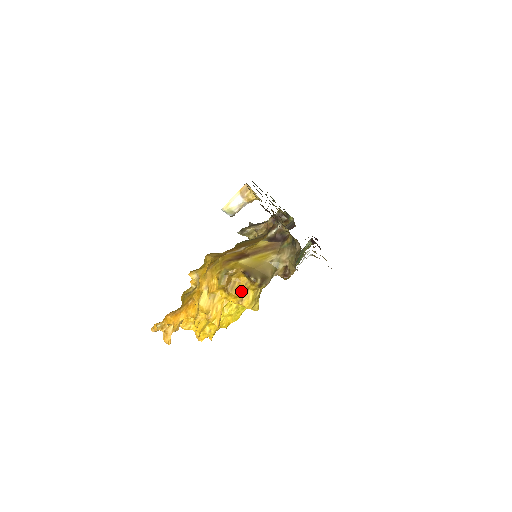
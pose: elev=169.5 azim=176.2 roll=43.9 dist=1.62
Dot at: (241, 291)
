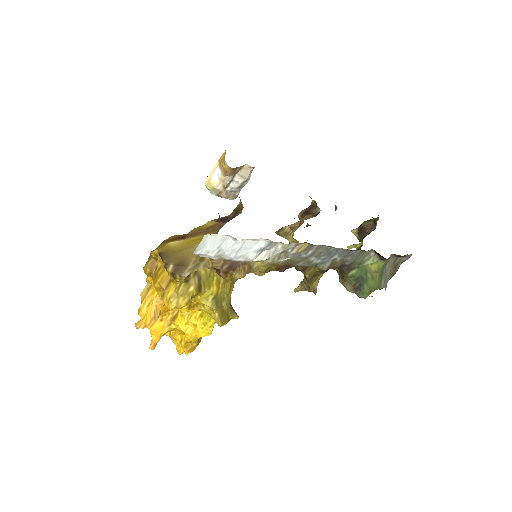
Dot at: (162, 281)
